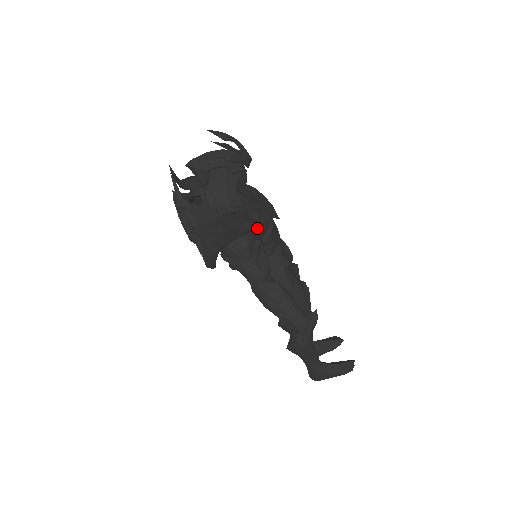
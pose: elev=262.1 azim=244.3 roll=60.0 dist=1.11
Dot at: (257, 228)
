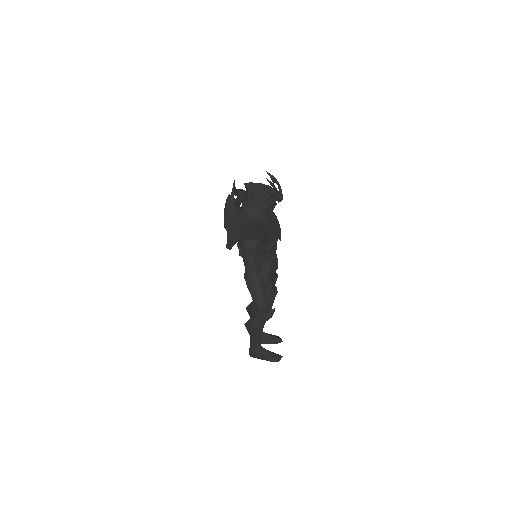
Dot at: (266, 239)
